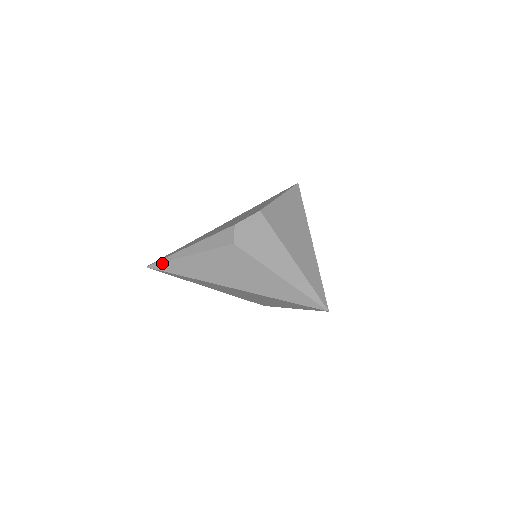
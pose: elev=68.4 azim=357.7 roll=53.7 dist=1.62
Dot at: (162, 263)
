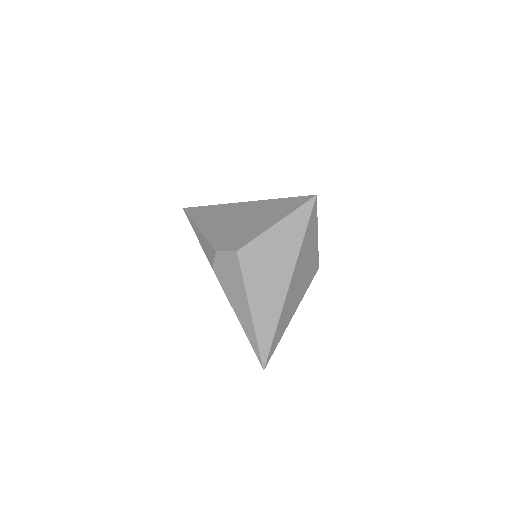
Dot at: (188, 219)
